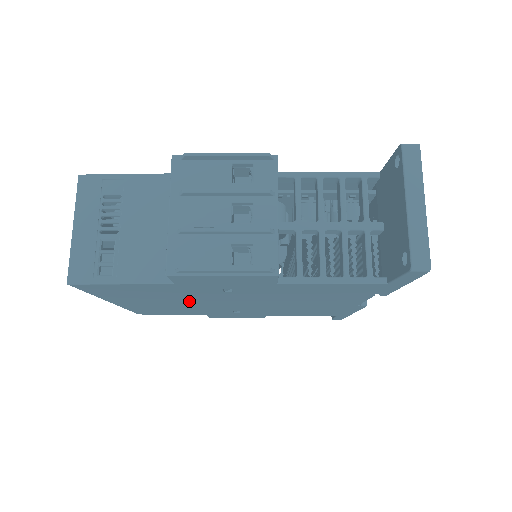
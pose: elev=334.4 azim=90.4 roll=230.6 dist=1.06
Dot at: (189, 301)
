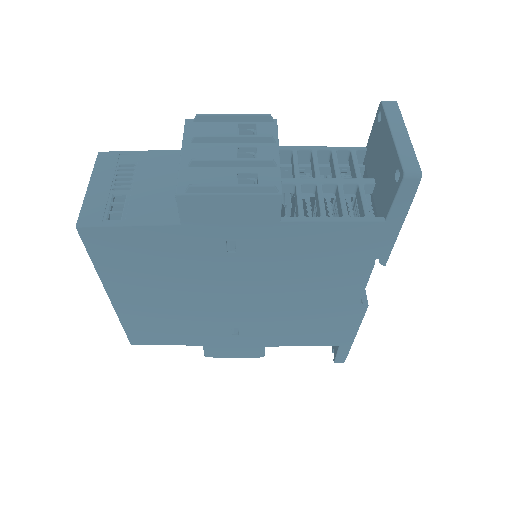
Dot at: (189, 290)
